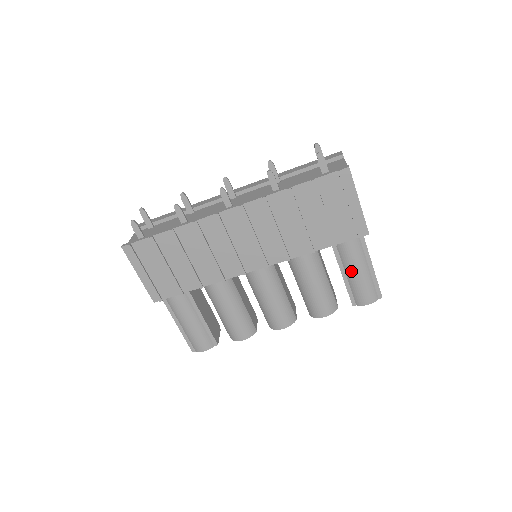
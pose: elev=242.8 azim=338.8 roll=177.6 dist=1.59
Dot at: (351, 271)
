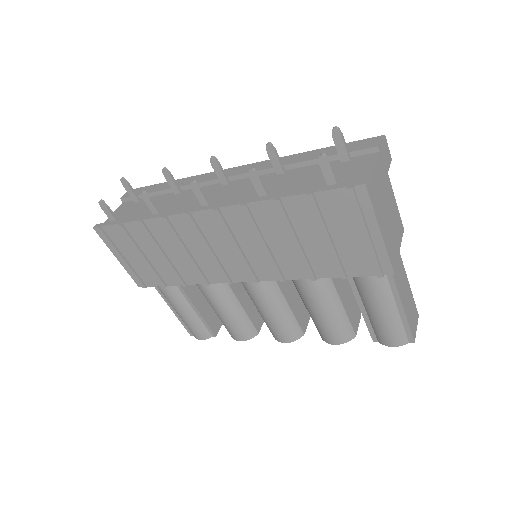
Dot at: (370, 307)
